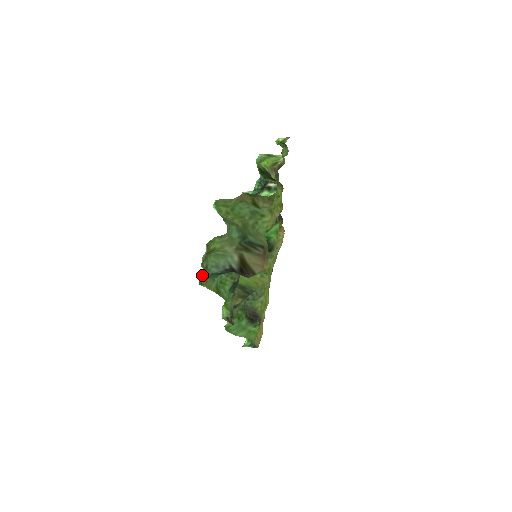
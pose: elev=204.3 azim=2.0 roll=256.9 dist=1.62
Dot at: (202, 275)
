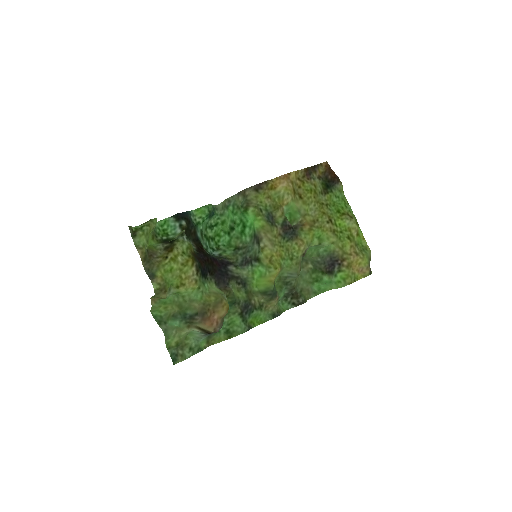
Dot at: (202, 345)
